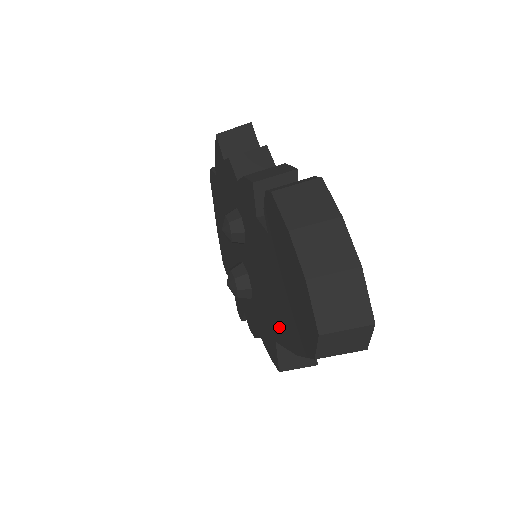
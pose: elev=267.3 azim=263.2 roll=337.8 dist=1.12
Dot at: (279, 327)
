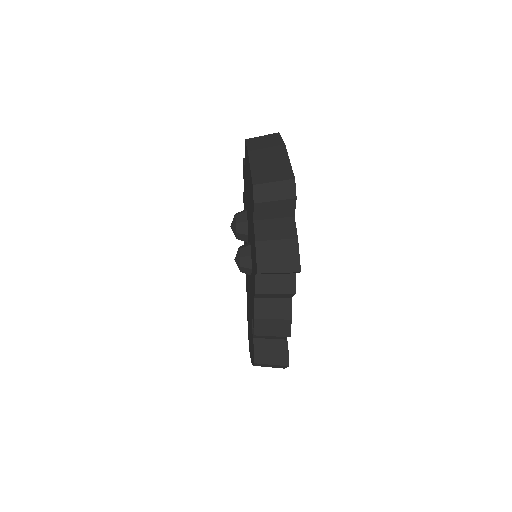
Dot at: occluded
